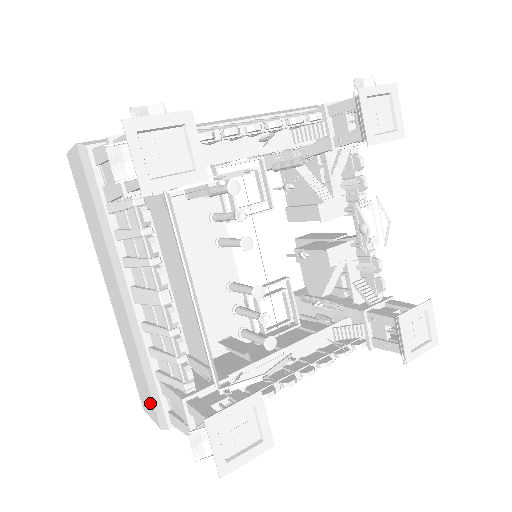
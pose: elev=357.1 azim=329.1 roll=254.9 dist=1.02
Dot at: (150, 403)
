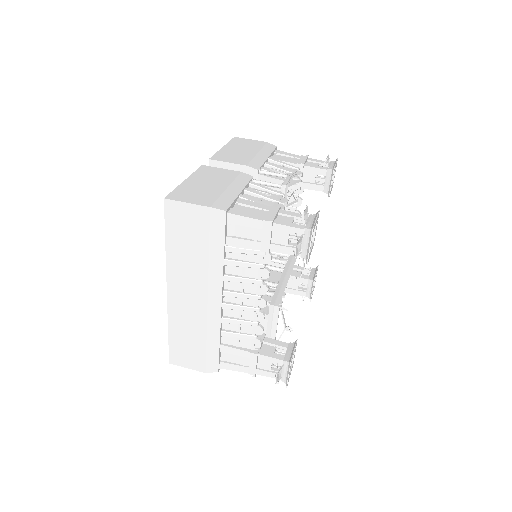
Dot at: occluded
